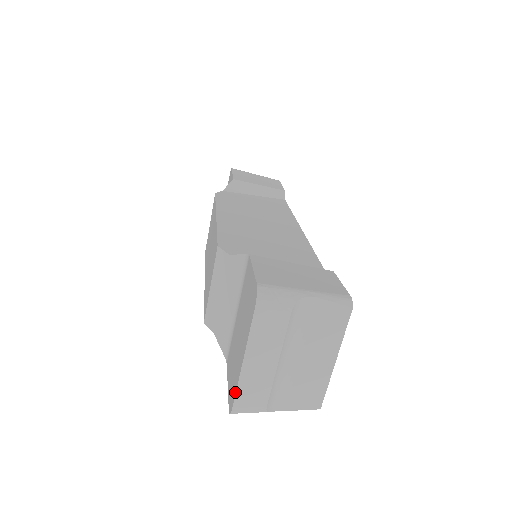
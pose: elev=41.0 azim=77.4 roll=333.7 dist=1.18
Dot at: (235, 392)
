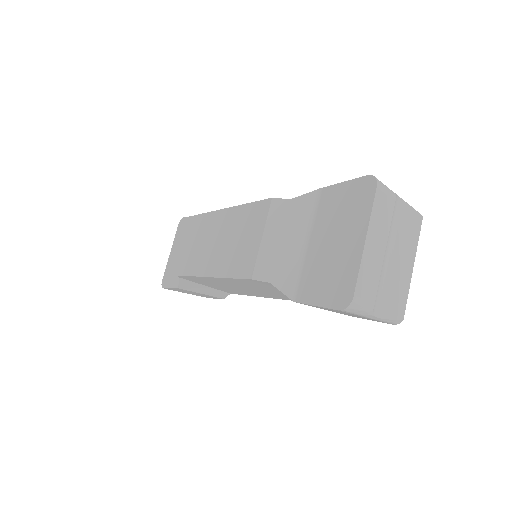
Dot at: (356, 277)
